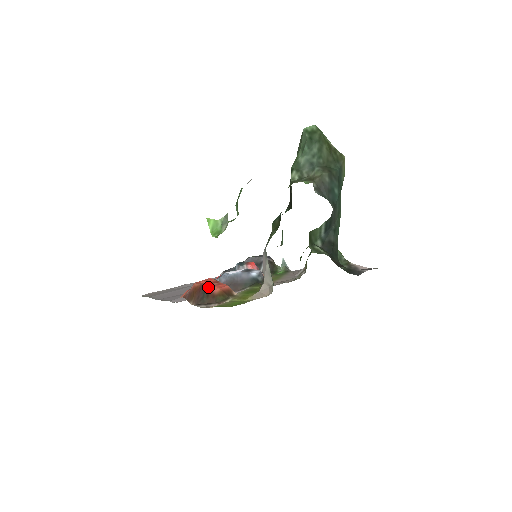
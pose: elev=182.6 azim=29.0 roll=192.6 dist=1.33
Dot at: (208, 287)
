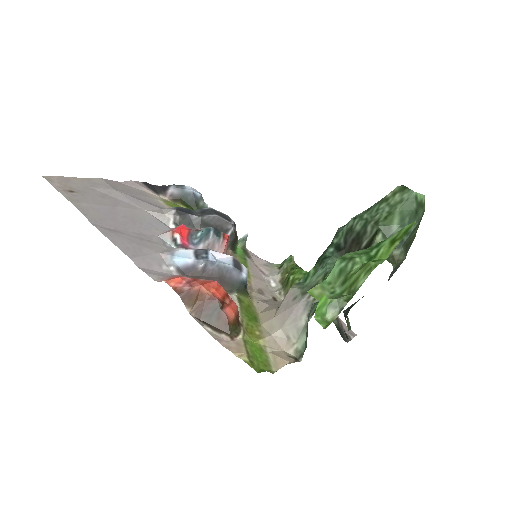
Dot at: (222, 305)
